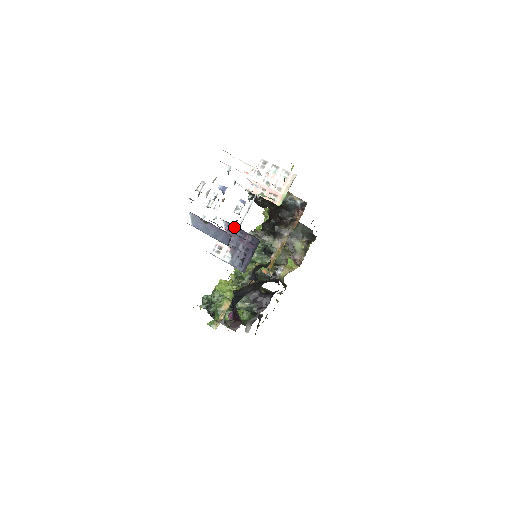
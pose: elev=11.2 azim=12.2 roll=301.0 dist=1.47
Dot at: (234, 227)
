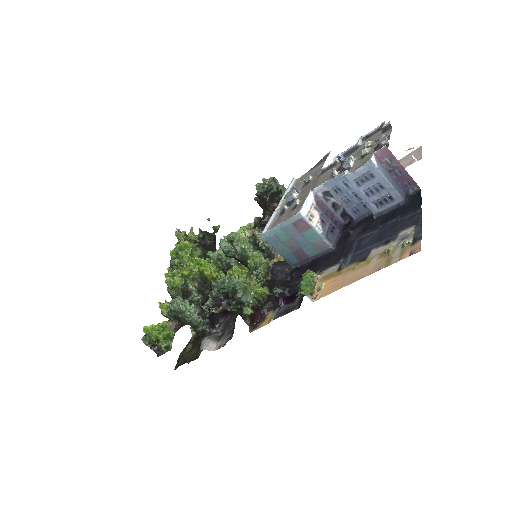
Dot at: (322, 202)
